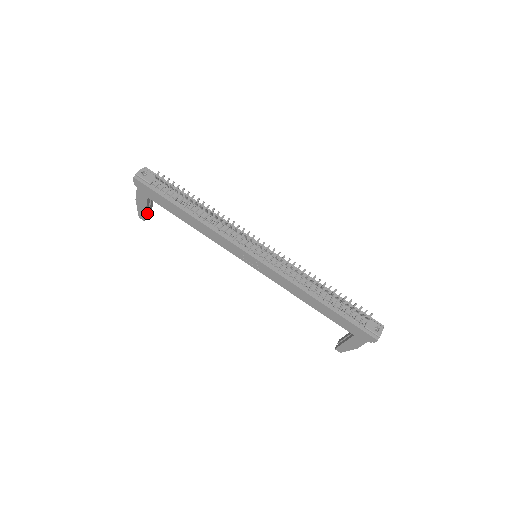
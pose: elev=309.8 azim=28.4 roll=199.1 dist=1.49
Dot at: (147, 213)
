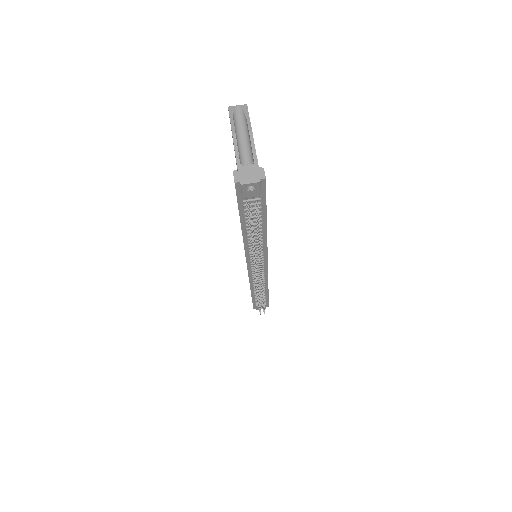
Dot at: occluded
